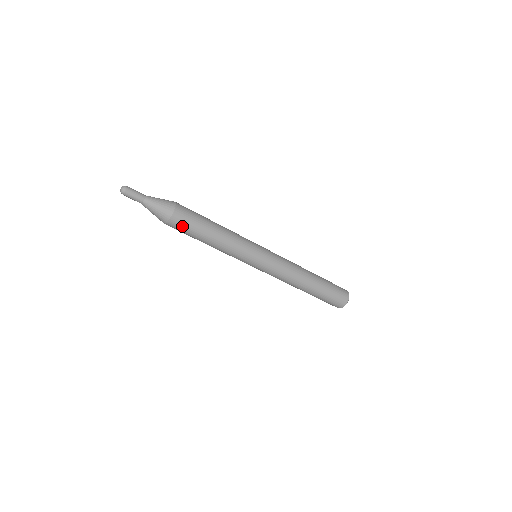
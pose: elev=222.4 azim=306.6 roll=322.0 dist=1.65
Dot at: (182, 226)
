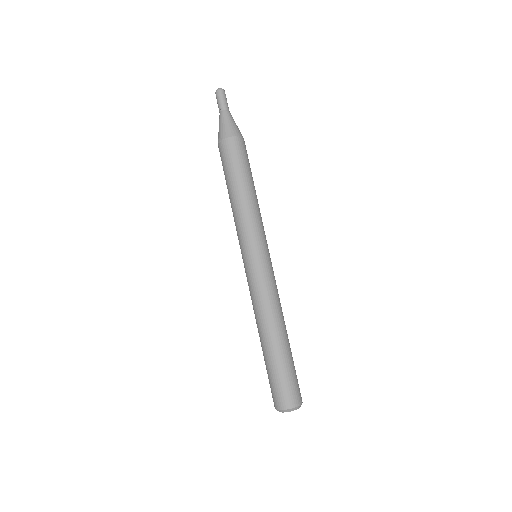
Dot at: (243, 152)
